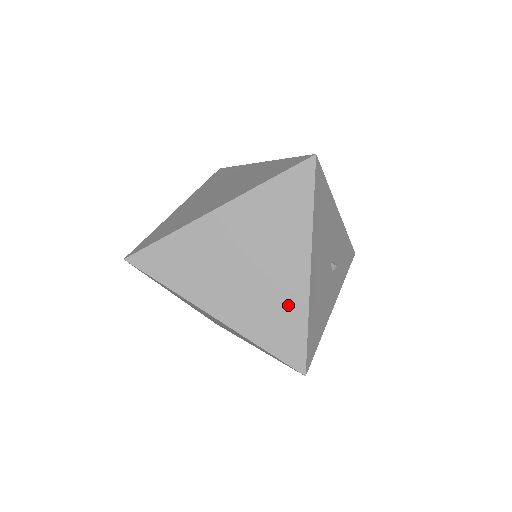
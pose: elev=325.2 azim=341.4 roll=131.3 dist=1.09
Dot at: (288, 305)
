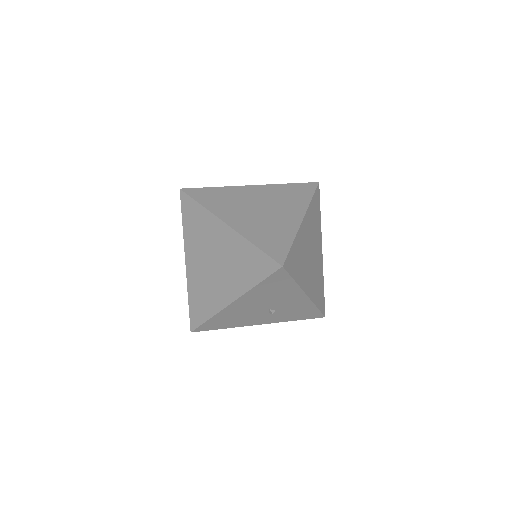
Dot at: (211, 301)
